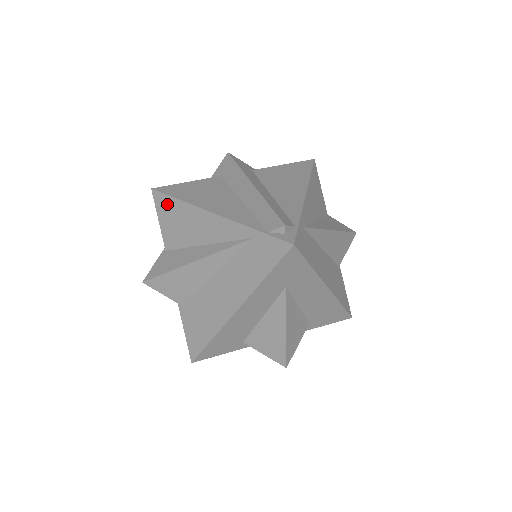
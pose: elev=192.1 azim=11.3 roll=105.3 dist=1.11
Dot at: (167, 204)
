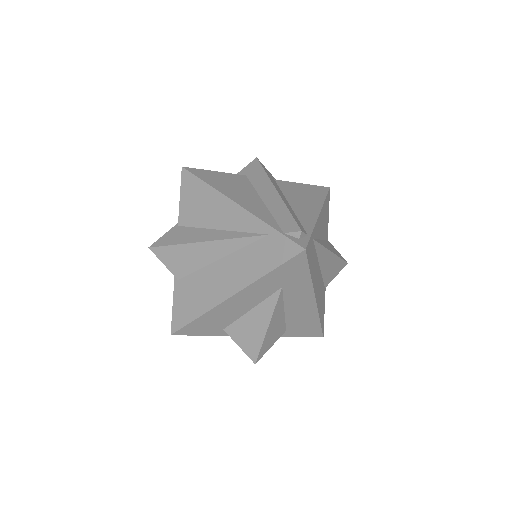
Dot at: (193, 184)
